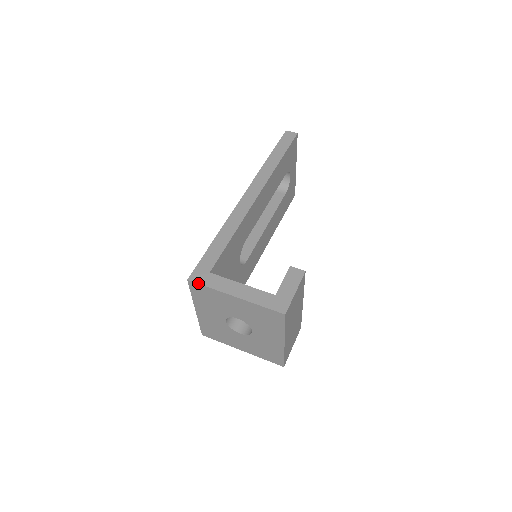
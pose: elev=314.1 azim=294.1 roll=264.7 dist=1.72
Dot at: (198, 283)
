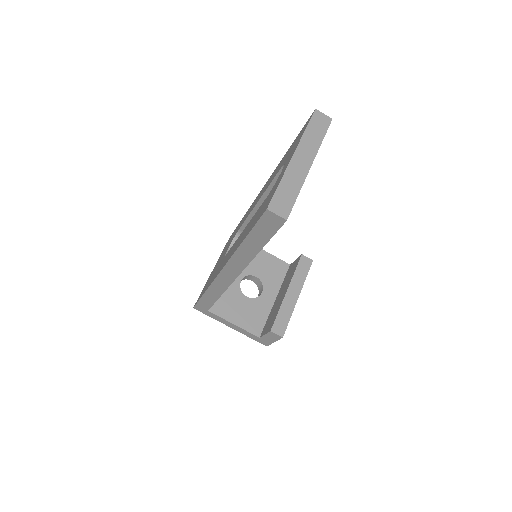
Dot at: occluded
